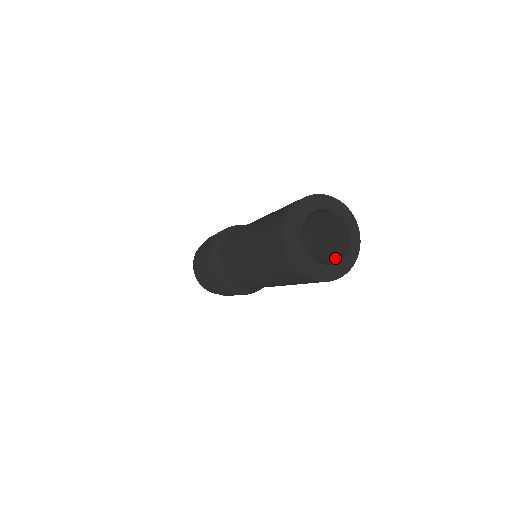
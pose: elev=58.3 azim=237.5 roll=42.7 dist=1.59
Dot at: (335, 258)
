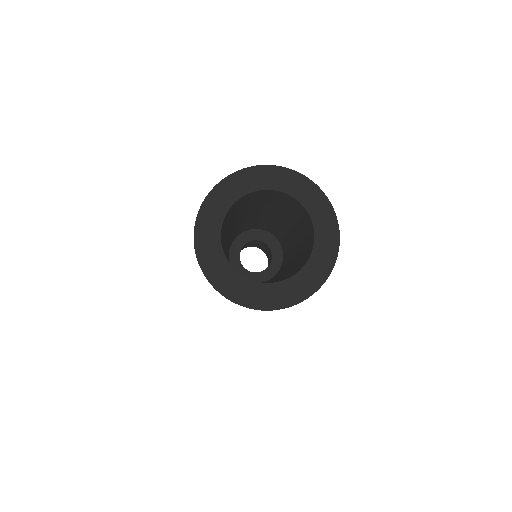
Dot at: (293, 273)
